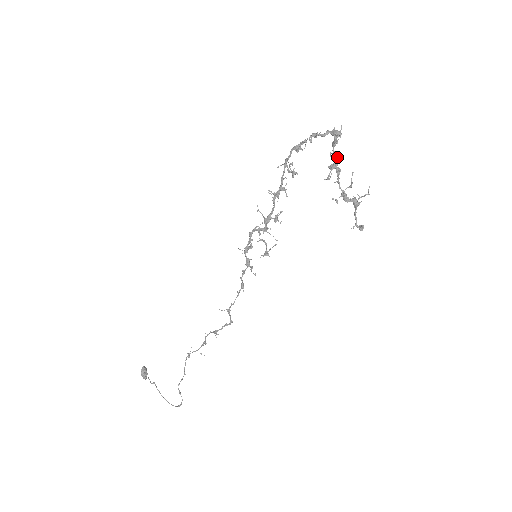
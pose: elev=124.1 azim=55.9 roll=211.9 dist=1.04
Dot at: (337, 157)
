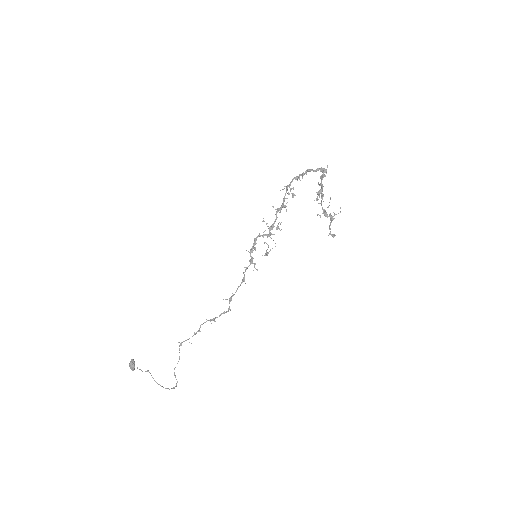
Dot at: (323, 186)
